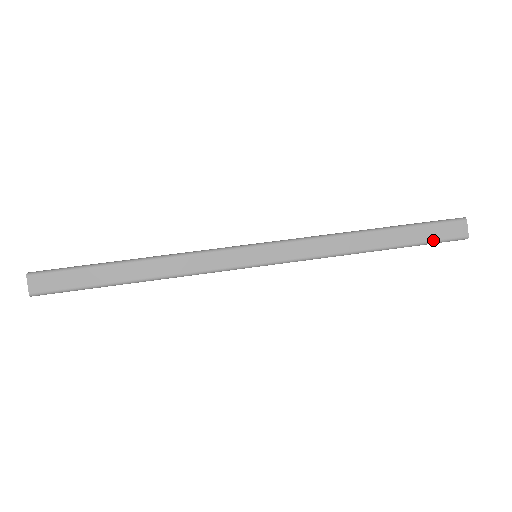
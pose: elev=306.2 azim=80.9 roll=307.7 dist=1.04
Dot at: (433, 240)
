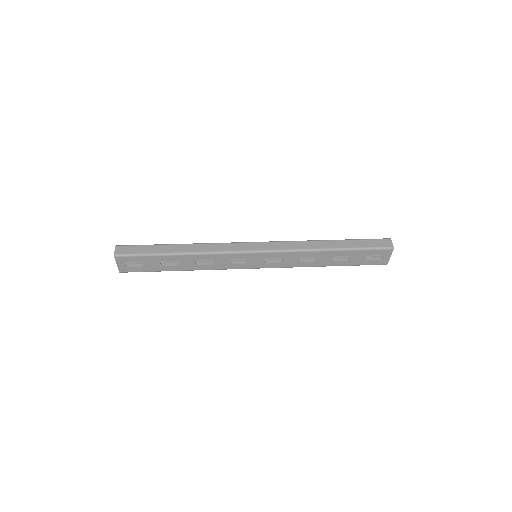
Dot at: (370, 247)
